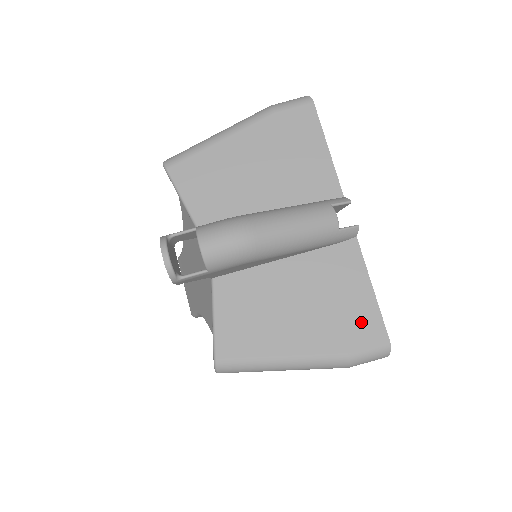
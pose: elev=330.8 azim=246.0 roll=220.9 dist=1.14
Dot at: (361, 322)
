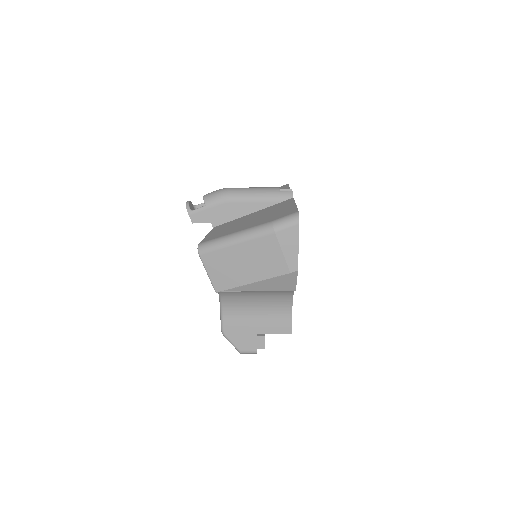
Dot at: (284, 212)
